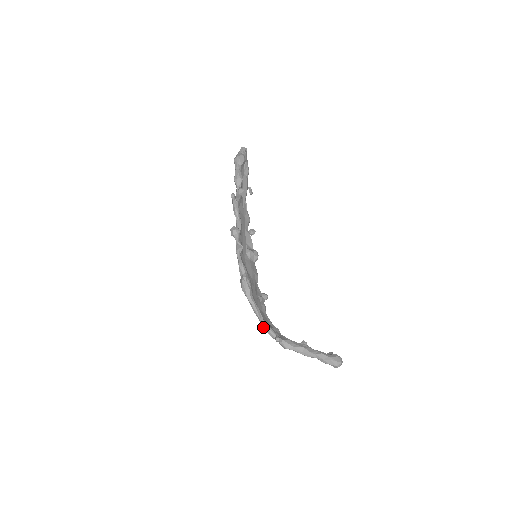
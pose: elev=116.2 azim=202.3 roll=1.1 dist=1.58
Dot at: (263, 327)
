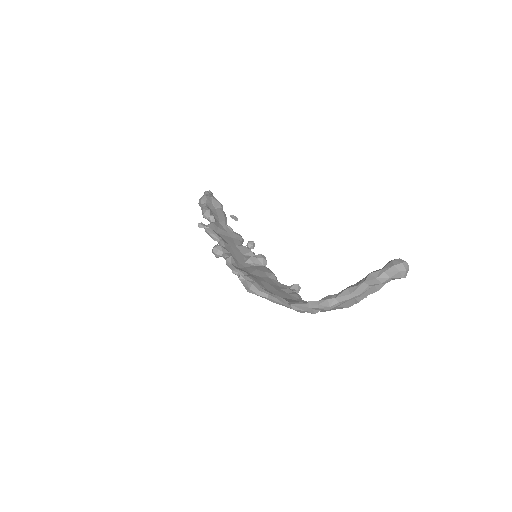
Dot at: occluded
